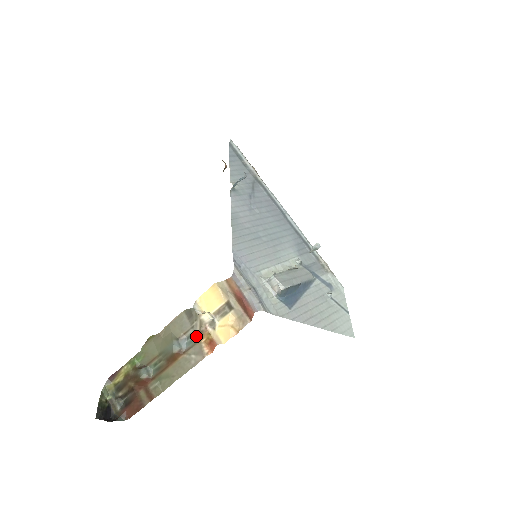
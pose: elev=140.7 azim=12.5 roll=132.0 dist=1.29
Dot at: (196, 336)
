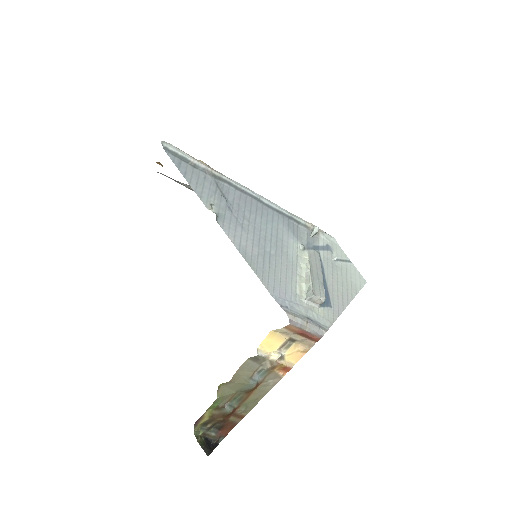
Dot at: (267, 369)
